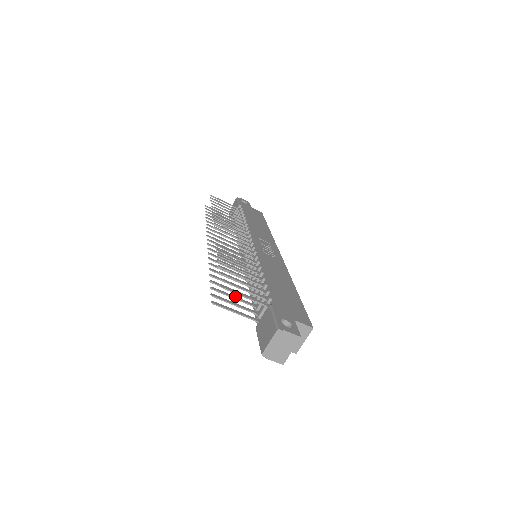
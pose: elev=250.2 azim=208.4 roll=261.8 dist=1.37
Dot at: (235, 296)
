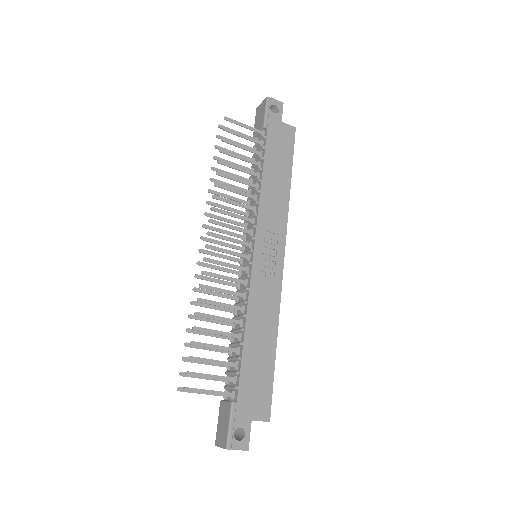
Dot at: occluded
